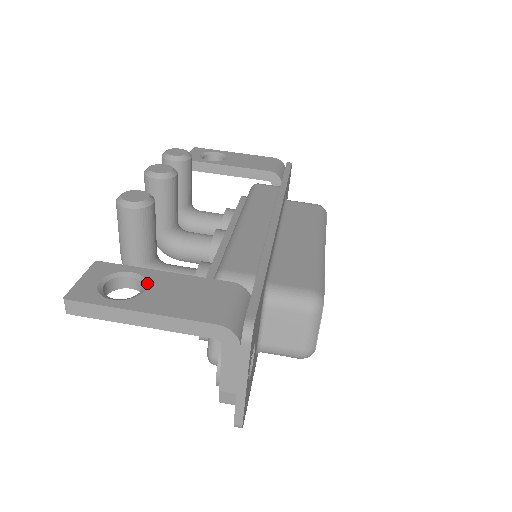
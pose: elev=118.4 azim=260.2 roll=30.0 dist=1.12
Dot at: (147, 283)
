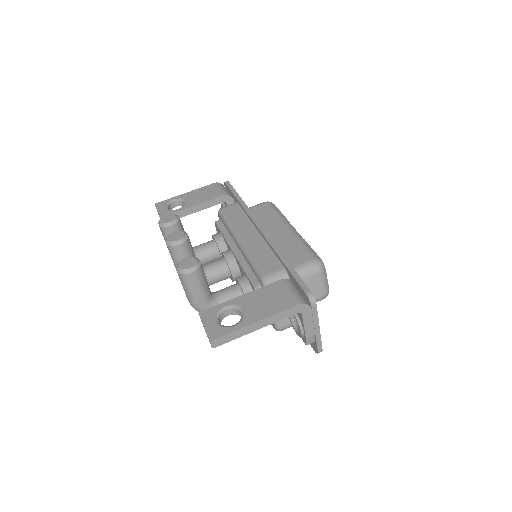
Dot at: (240, 307)
